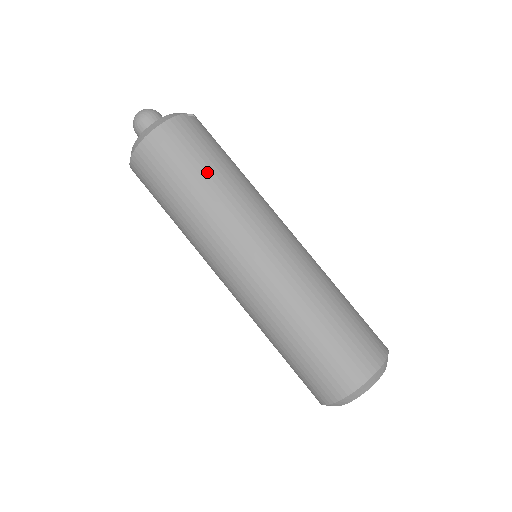
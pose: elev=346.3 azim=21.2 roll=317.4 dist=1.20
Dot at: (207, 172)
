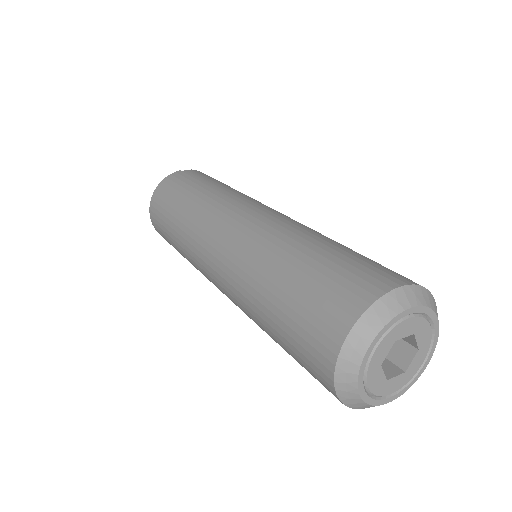
Dot at: (183, 200)
